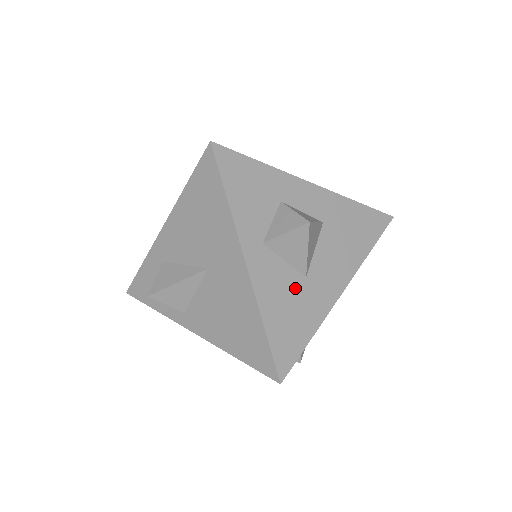
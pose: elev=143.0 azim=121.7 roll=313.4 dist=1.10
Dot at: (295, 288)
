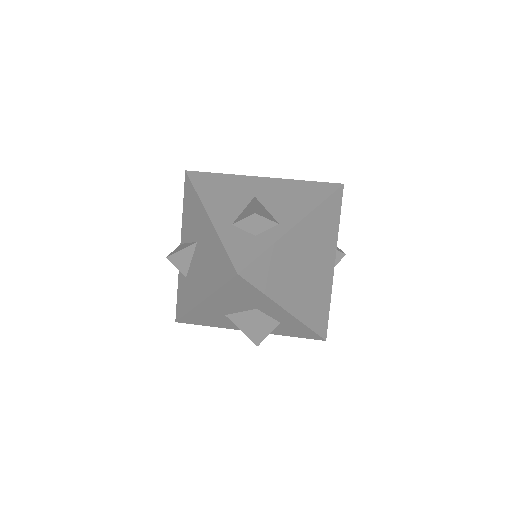
Dot at: occluded
